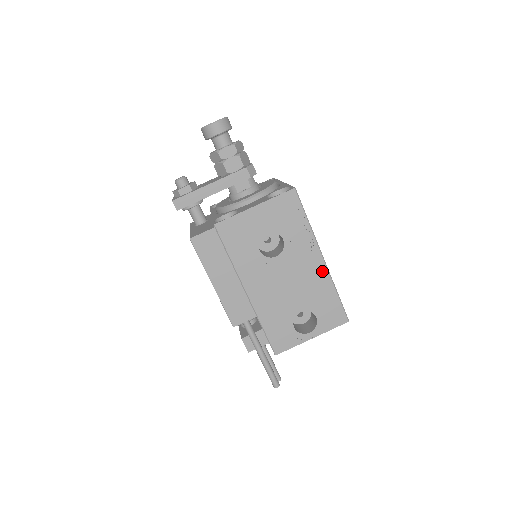
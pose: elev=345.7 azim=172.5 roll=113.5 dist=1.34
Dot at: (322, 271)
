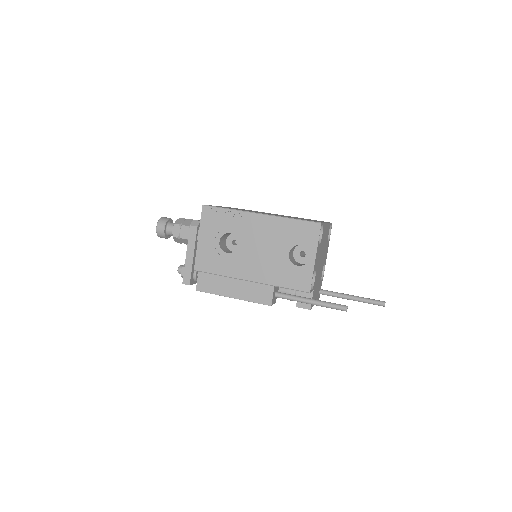
Dot at: (269, 220)
